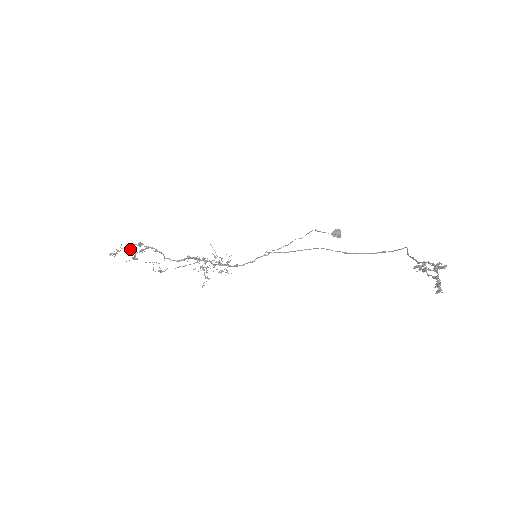
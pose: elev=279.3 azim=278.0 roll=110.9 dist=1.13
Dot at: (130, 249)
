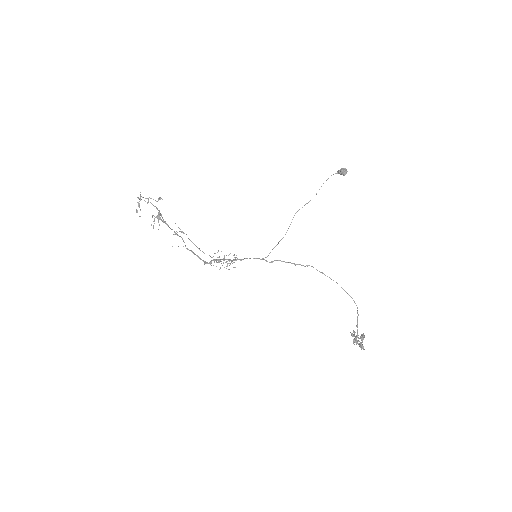
Dot at: (150, 198)
